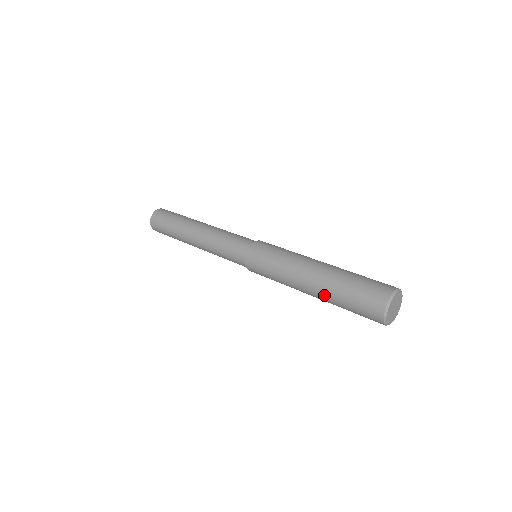
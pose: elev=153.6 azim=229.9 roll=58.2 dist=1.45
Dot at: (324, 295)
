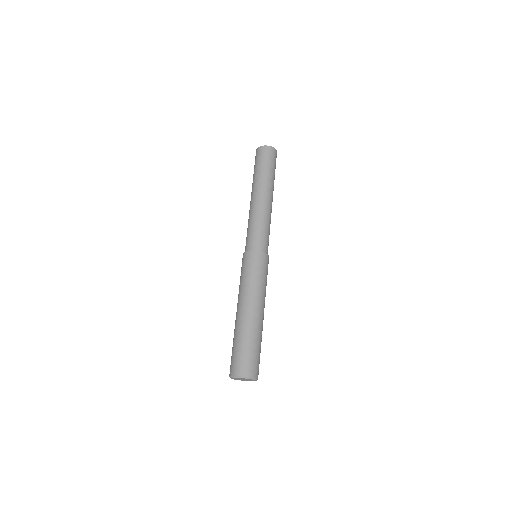
Dot at: occluded
